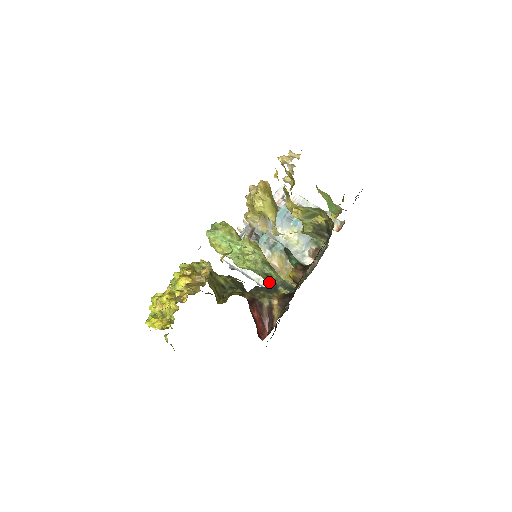
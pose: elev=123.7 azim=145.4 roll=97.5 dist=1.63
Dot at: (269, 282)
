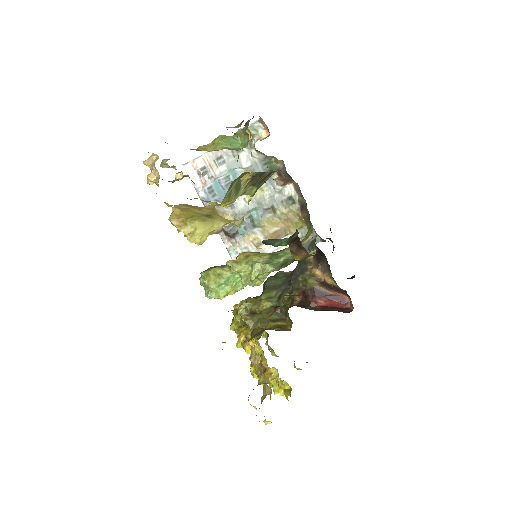
Dot at: (292, 262)
